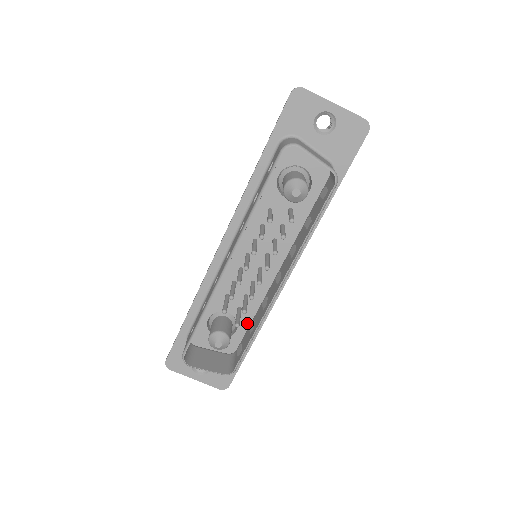
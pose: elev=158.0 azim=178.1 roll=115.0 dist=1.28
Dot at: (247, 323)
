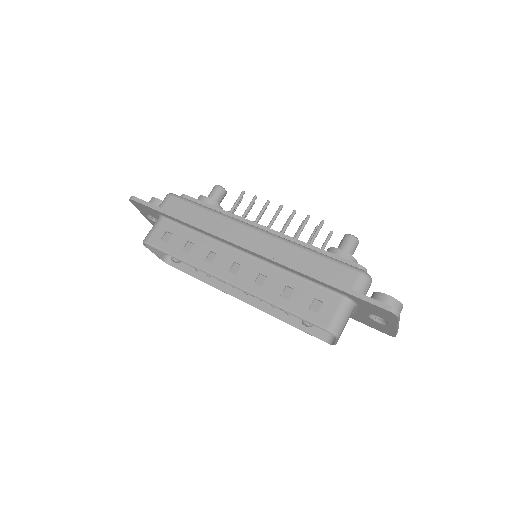
Dot at: occluded
